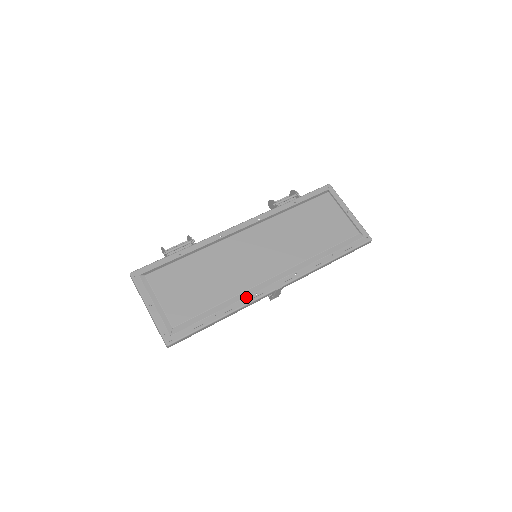
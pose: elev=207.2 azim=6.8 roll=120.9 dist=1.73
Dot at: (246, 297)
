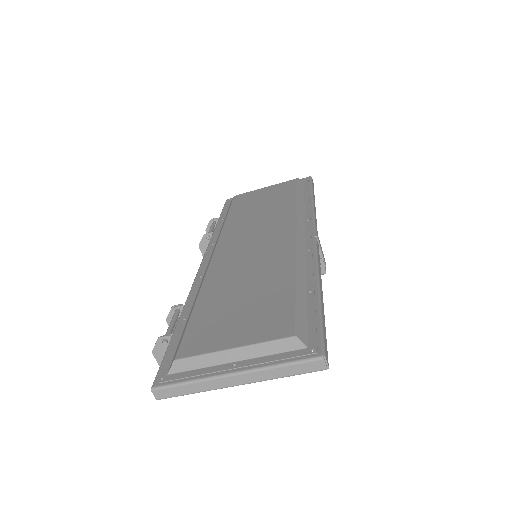
Dot at: (305, 260)
